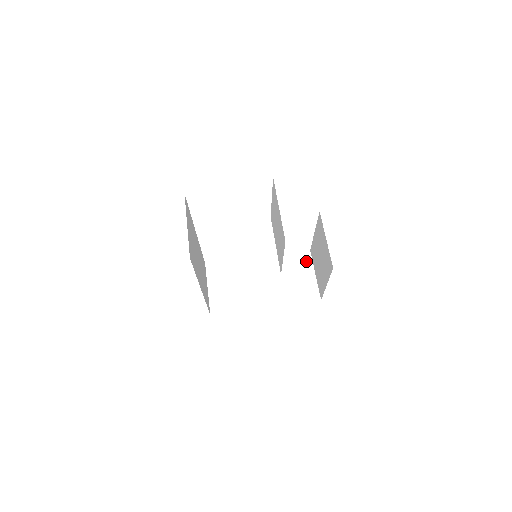
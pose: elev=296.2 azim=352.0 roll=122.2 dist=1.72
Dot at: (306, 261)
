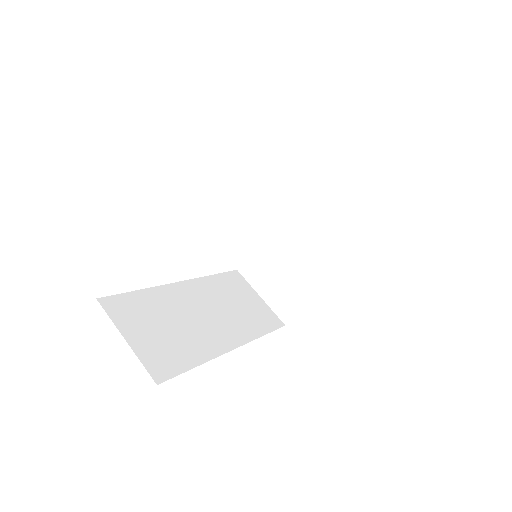
Dot at: (336, 173)
